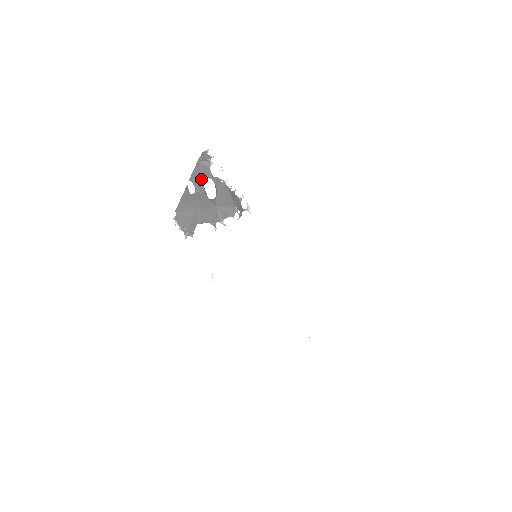
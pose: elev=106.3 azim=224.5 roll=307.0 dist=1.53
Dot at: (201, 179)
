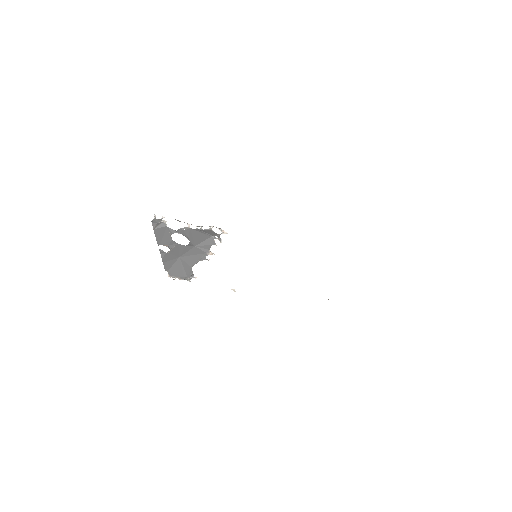
Dot at: (167, 238)
